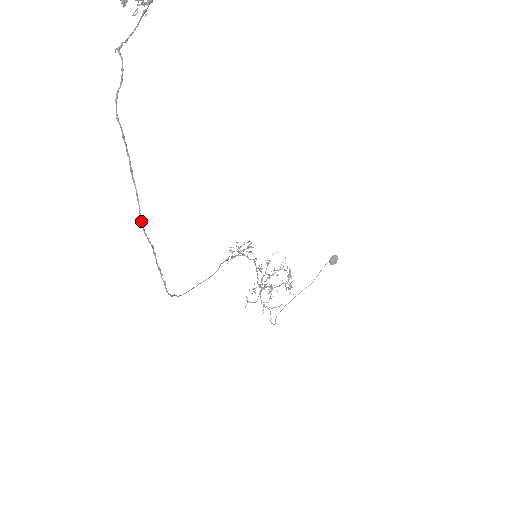
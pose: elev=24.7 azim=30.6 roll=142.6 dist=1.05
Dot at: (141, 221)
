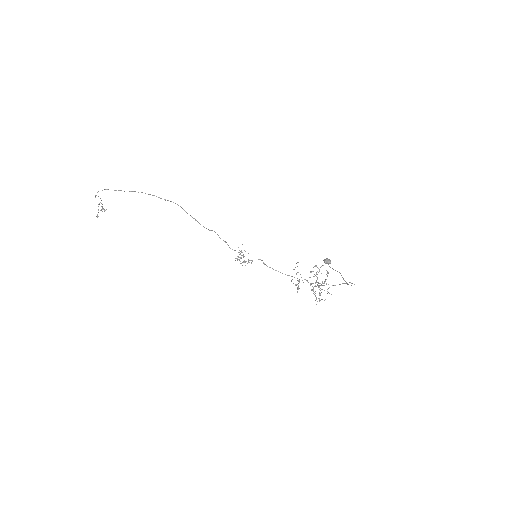
Dot at: (130, 191)
